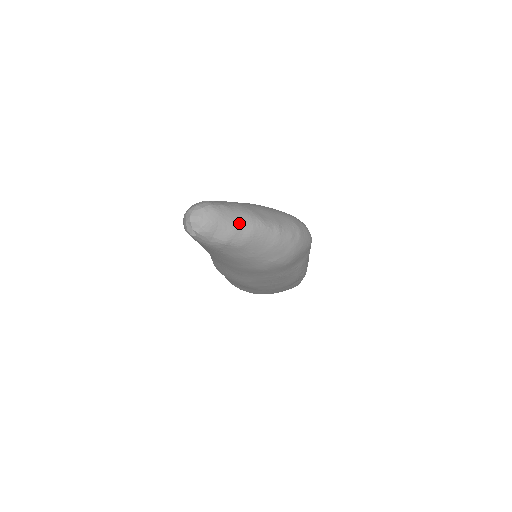
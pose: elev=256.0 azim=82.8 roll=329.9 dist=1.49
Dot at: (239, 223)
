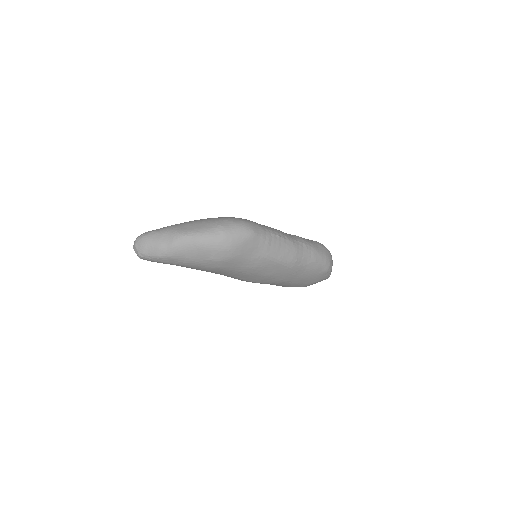
Dot at: (162, 240)
